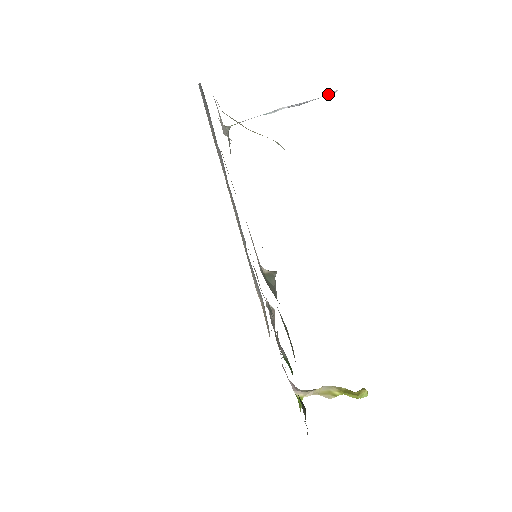
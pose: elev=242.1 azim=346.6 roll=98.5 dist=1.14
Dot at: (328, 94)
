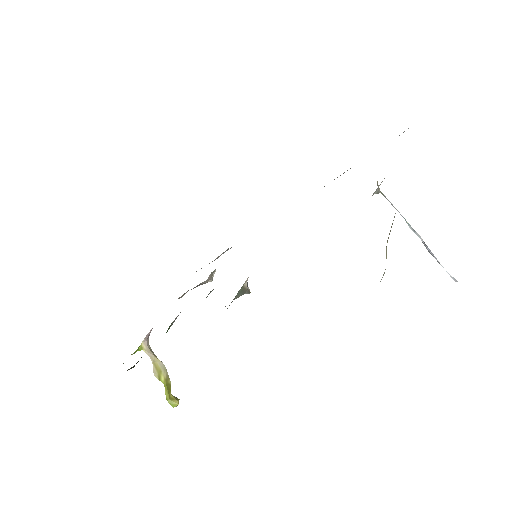
Dot at: occluded
